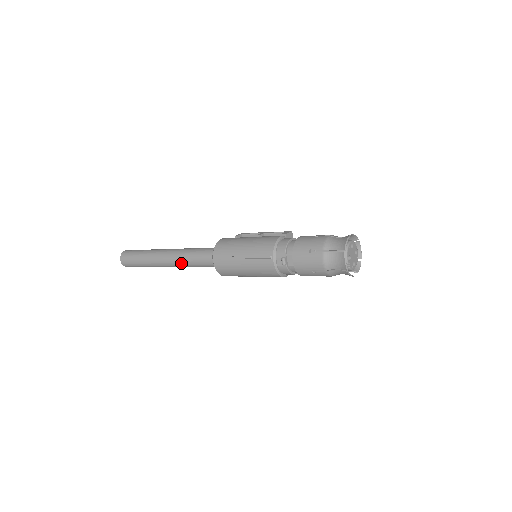
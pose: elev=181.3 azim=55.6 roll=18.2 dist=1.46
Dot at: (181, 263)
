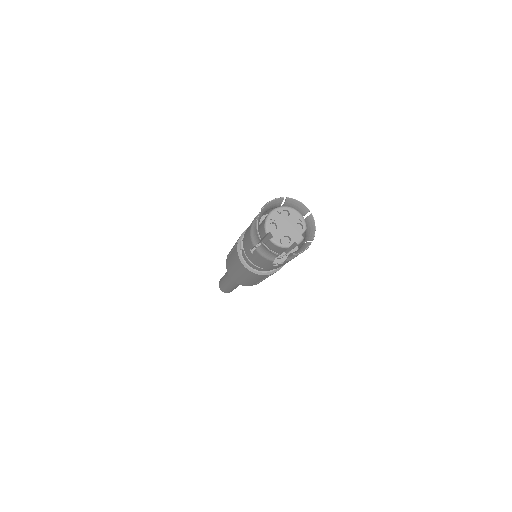
Dot at: (229, 276)
